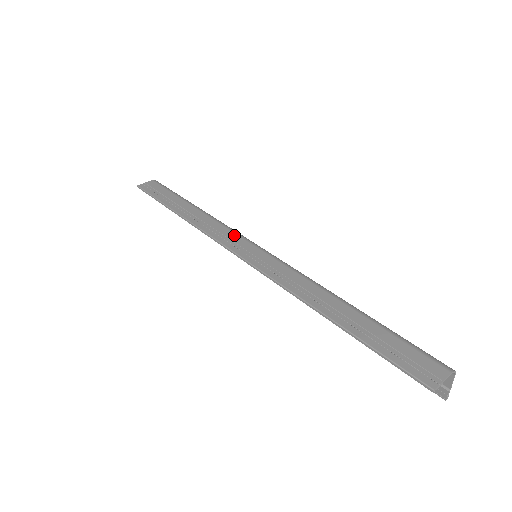
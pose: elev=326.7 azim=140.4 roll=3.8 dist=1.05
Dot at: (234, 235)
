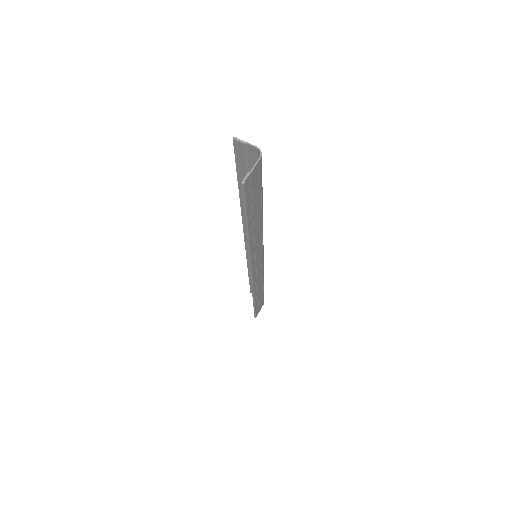
Dot at: occluded
